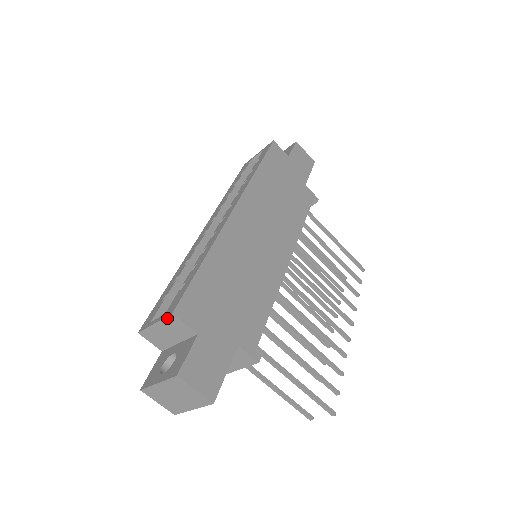
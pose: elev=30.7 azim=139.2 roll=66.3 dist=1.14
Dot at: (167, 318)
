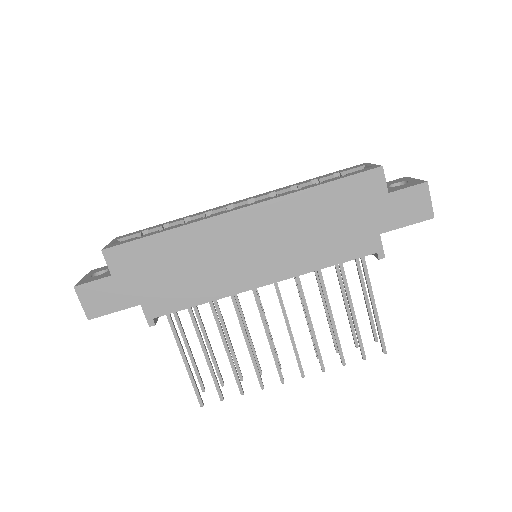
Dot at: occluded
